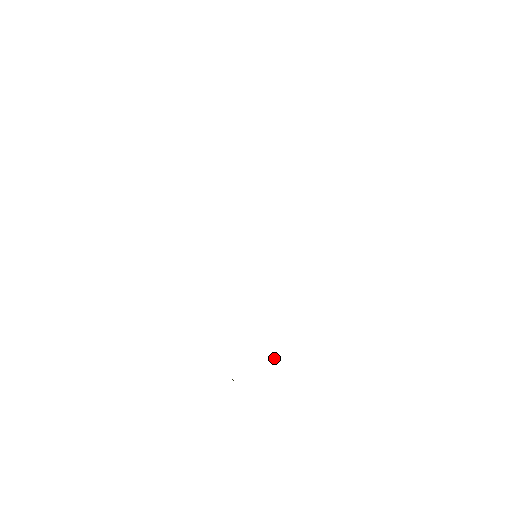
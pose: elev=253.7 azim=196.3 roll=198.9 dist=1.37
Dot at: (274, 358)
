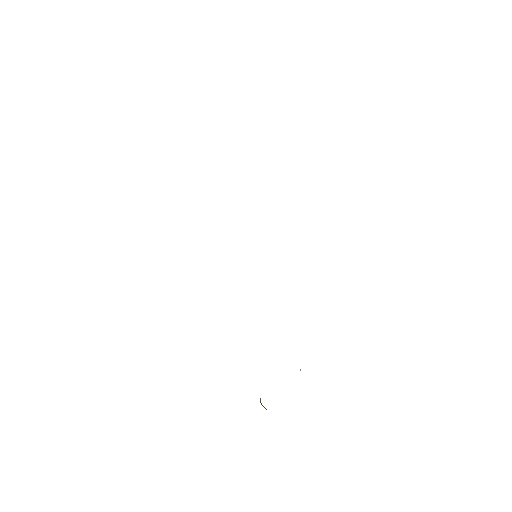
Dot at: occluded
